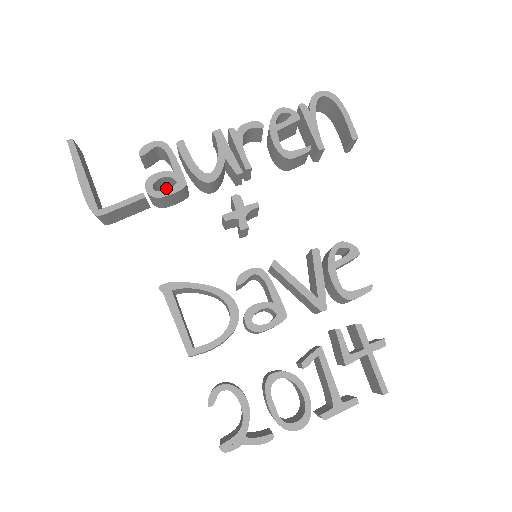
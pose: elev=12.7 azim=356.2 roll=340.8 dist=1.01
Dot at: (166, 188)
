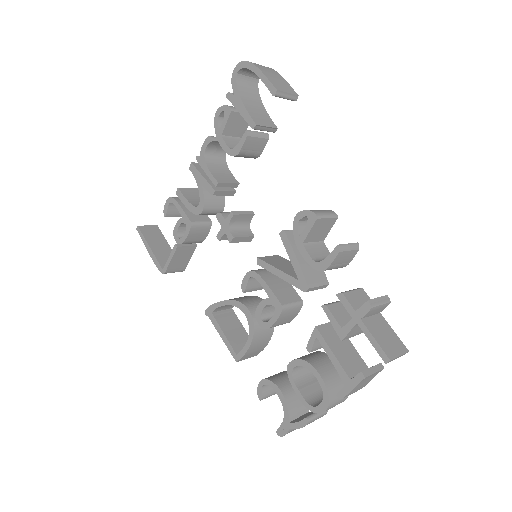
Dot at: occluded
